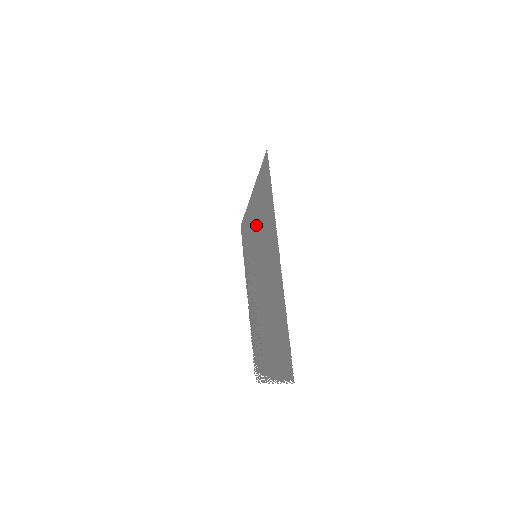
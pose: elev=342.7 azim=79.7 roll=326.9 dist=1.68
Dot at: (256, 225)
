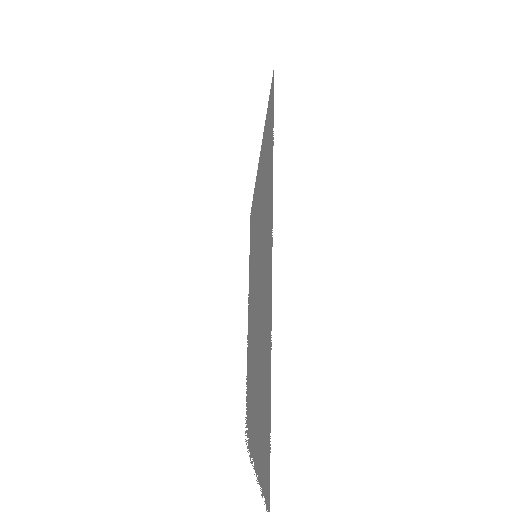
Dot at: (258, 207)
